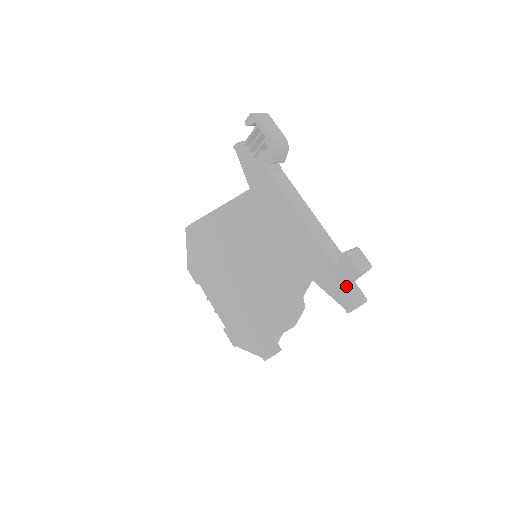
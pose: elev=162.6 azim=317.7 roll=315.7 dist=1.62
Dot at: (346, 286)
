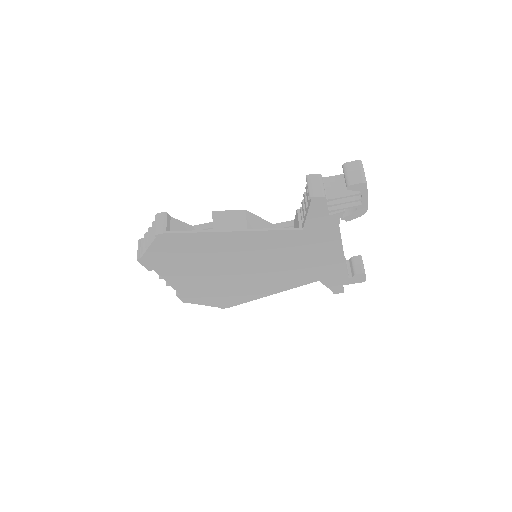
Dot at: occluded
